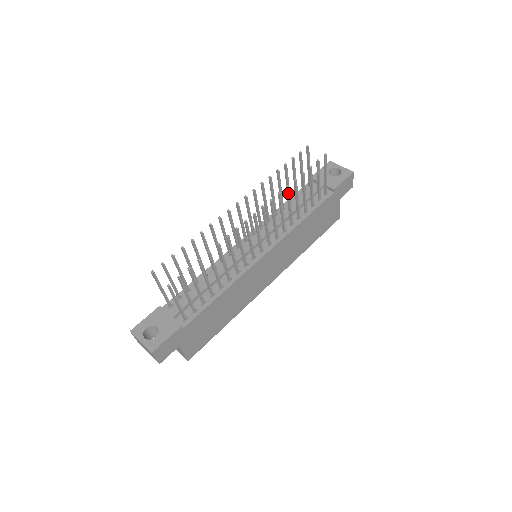
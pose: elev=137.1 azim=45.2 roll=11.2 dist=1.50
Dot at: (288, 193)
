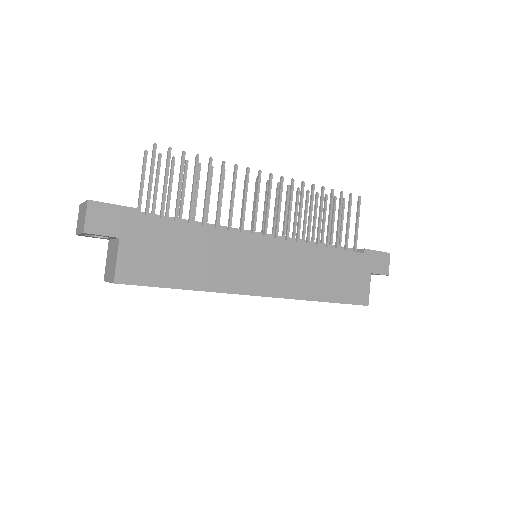
Dot at: (312, 193)
